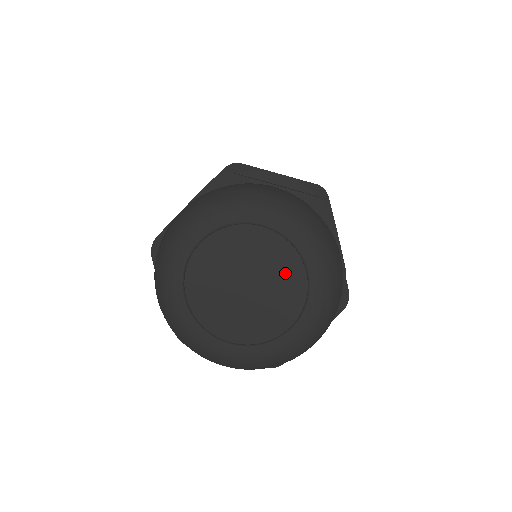
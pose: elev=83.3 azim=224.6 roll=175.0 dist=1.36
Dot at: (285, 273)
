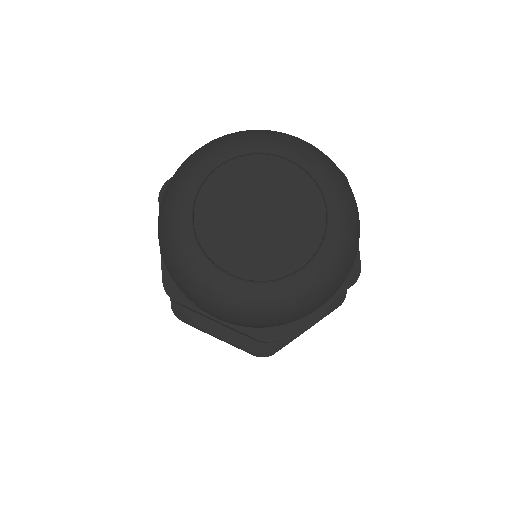
Dot at: (275, 177)
